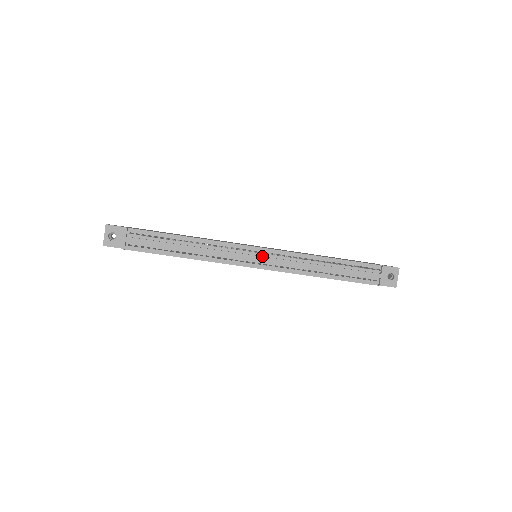
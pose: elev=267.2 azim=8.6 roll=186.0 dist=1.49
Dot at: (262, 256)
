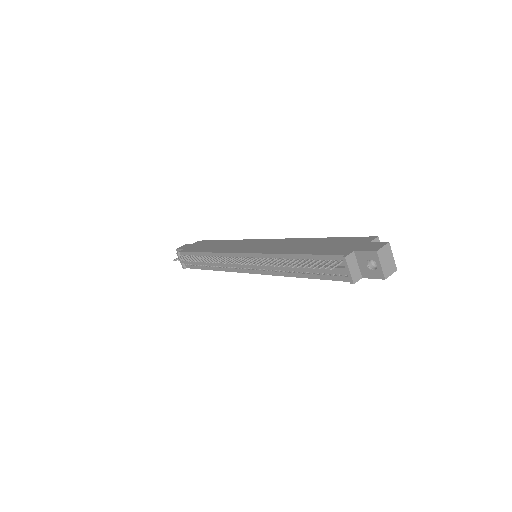
Dot at: occluded
